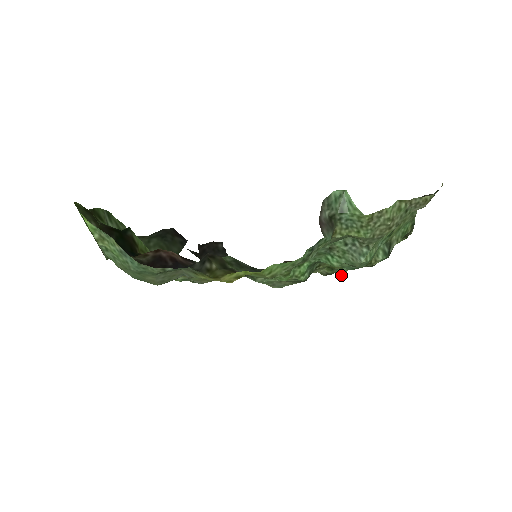
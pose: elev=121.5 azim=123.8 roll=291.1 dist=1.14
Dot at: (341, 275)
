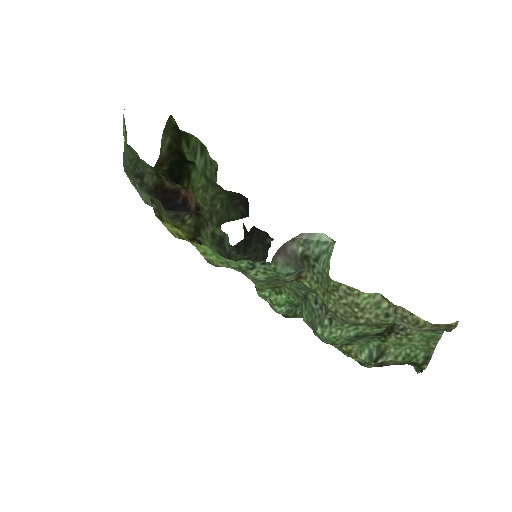
Dot at: (347, 356)
